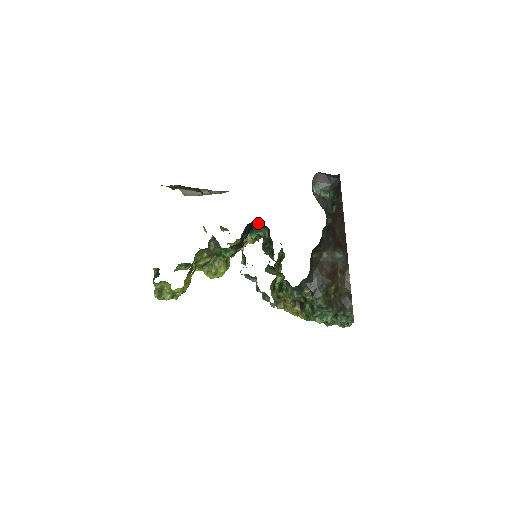
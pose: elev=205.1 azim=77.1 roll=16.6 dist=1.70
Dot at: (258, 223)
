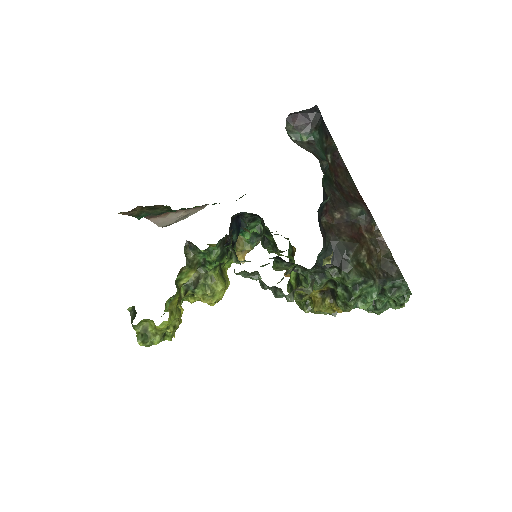
Dot at: (244, 214)
